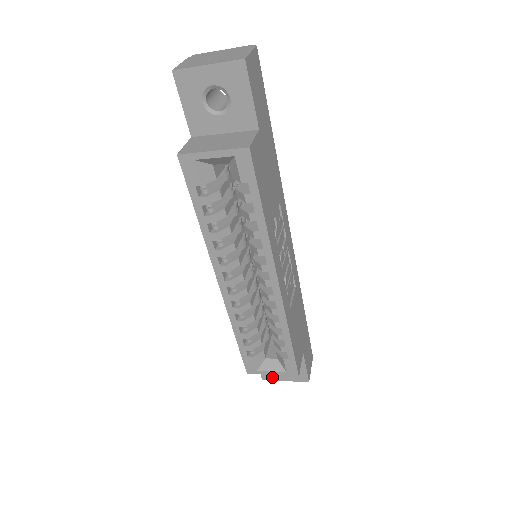
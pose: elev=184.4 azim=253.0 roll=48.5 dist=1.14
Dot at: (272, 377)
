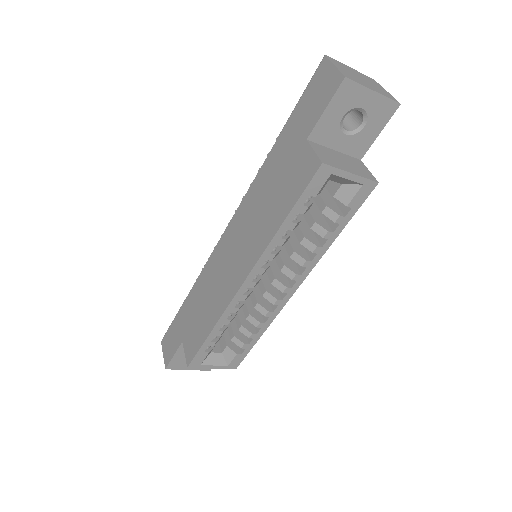
Dot at: (178, 367)
